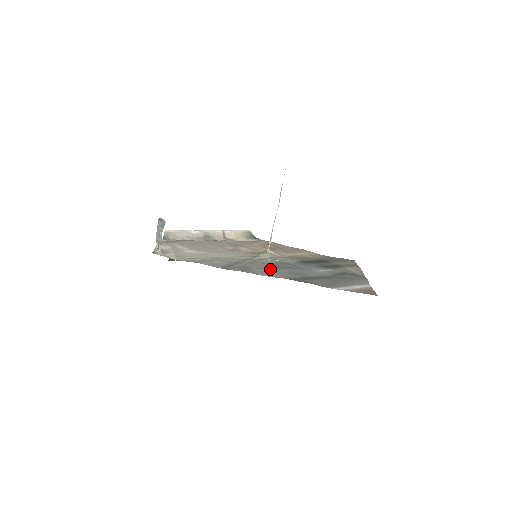
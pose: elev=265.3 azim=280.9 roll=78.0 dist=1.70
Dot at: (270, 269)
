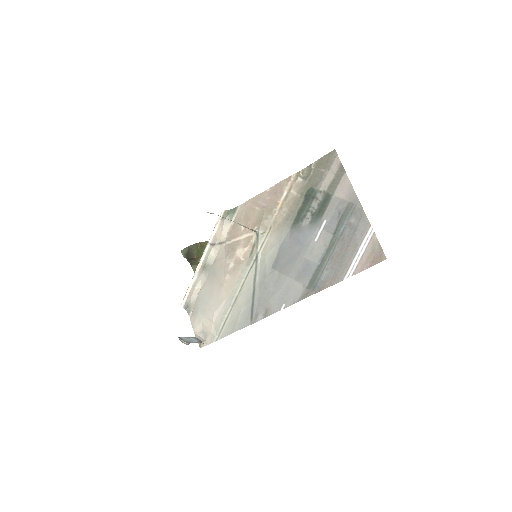
Dot at: (281, 286)
